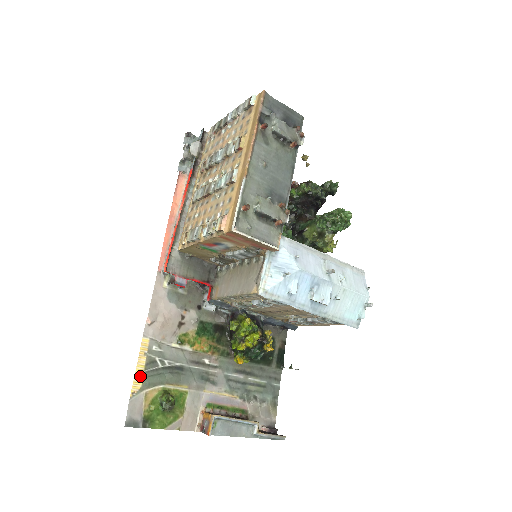
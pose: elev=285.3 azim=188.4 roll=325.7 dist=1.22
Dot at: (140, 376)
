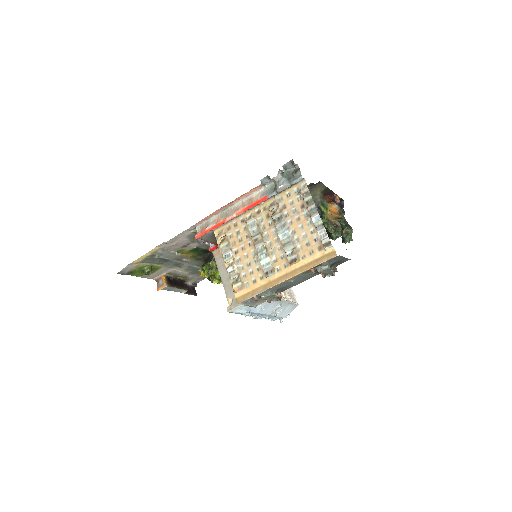
Dot at: (141, 259)
